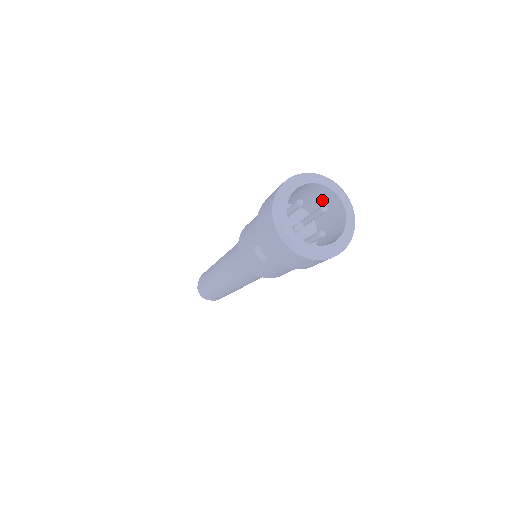
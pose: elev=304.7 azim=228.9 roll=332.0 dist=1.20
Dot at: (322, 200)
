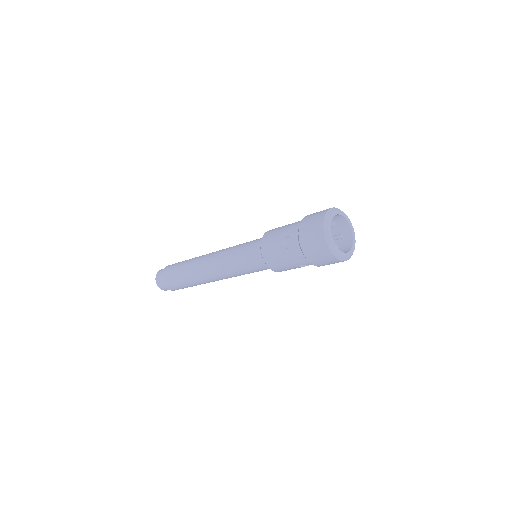
Dot at: (338, 233)
